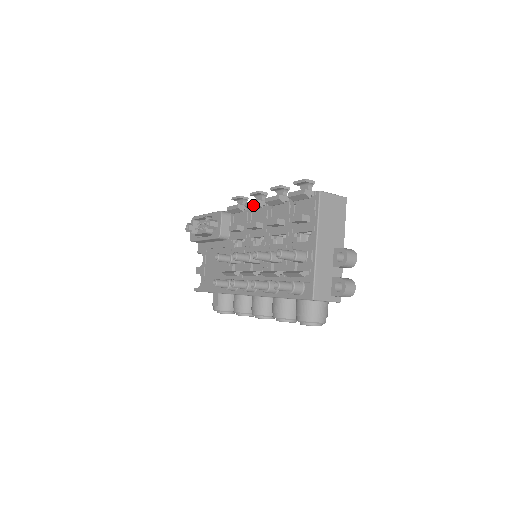
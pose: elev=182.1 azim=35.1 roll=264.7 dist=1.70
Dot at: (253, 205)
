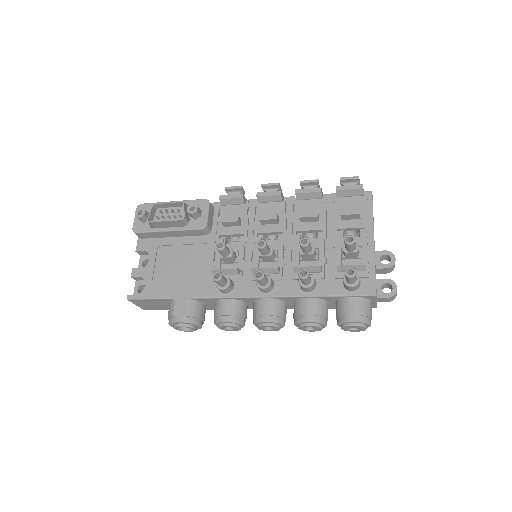
Dot at: (272, 196)
